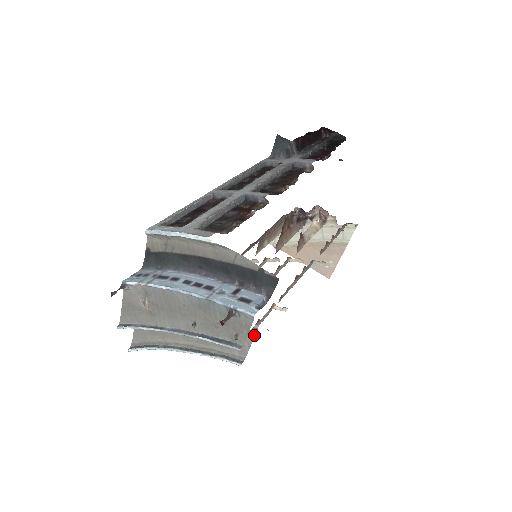
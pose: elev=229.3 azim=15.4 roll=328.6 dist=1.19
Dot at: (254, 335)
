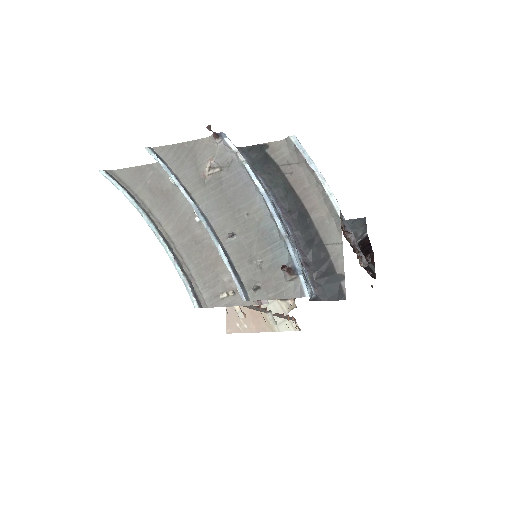
Dot at: (249, 304)
